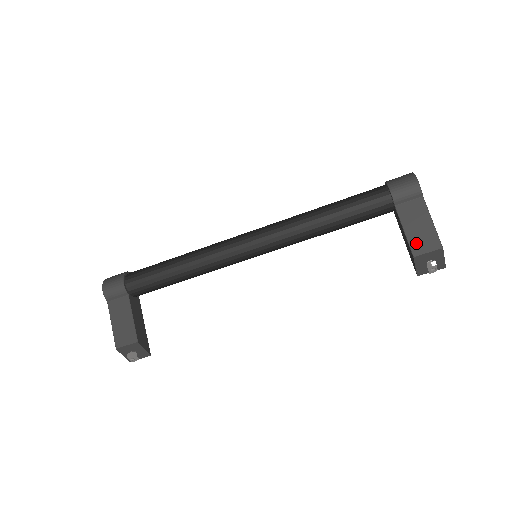
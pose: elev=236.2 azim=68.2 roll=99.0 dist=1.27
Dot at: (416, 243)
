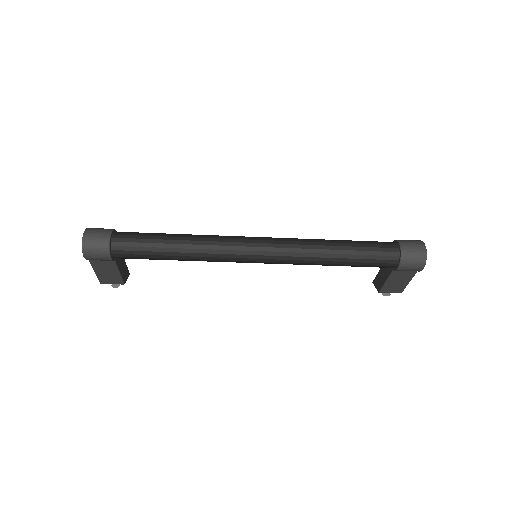
Dot at: (387, 288)
